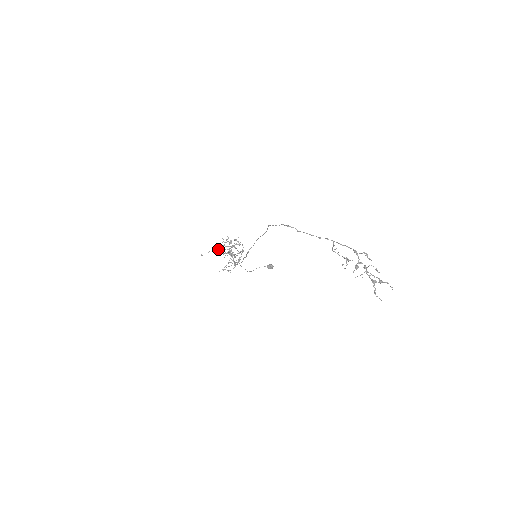
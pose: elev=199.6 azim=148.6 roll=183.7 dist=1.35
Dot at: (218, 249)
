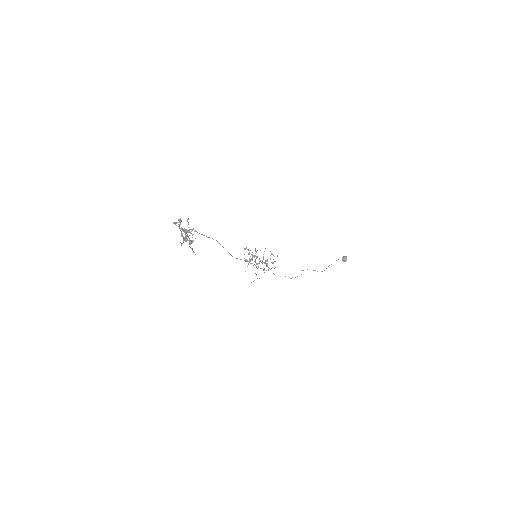
Dot at: occluded
